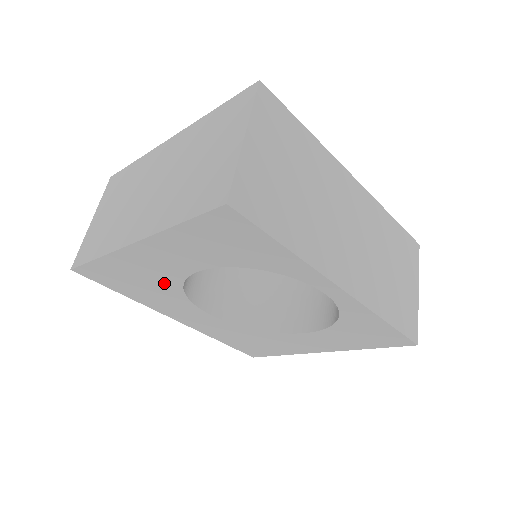
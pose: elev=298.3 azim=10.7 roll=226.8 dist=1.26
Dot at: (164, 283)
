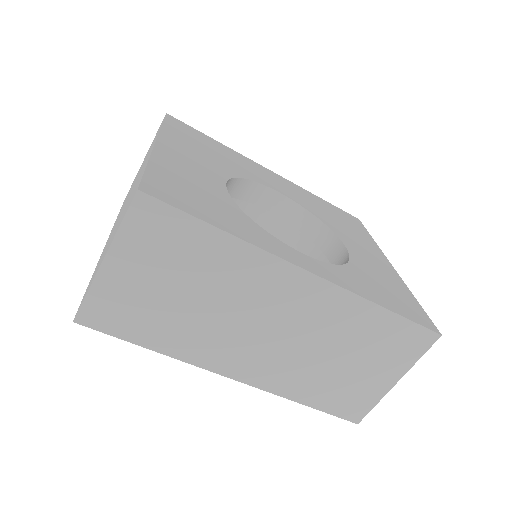
Dot at: occluded
